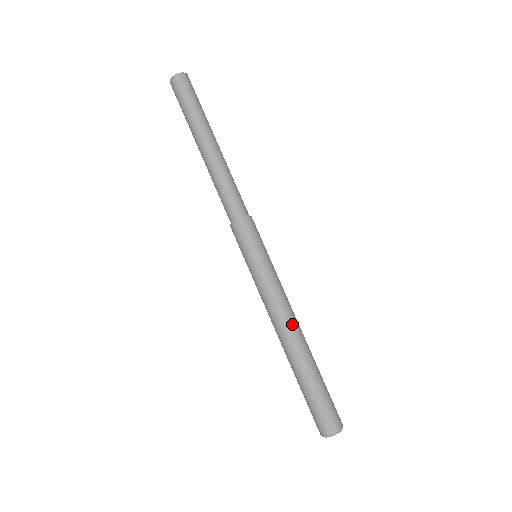
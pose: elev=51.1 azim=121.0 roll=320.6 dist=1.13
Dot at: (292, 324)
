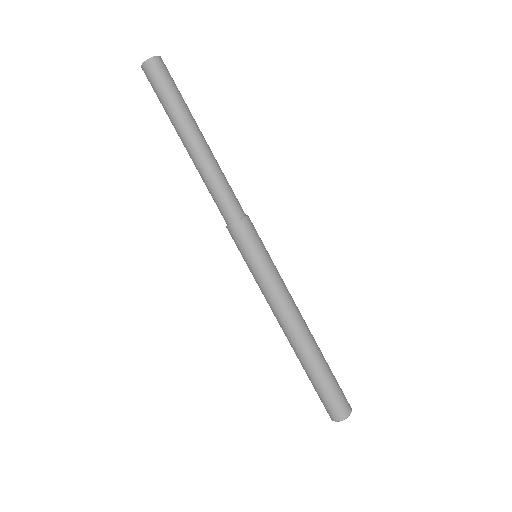
Dot at: (290, 327)
